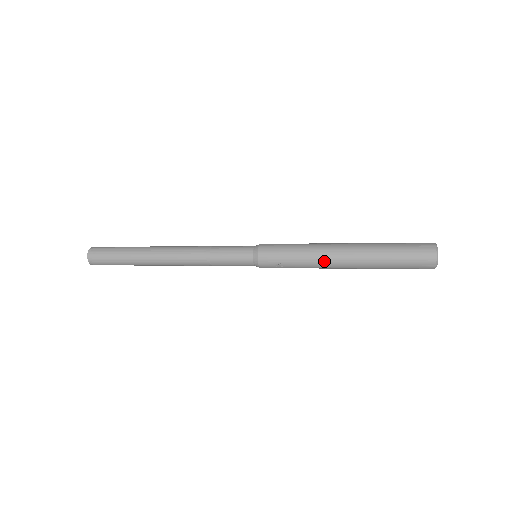
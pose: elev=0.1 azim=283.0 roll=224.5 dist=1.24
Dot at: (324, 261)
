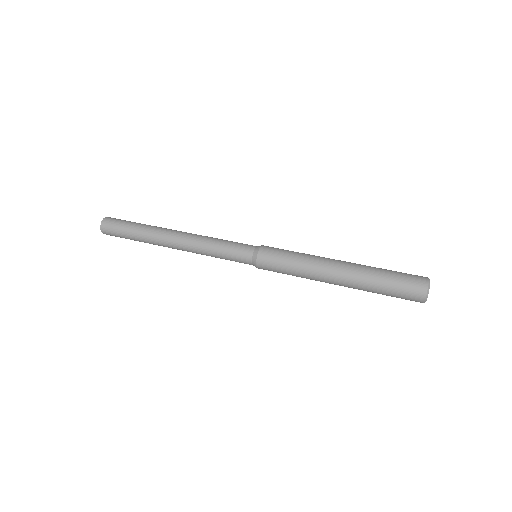
Dot at: occluded
